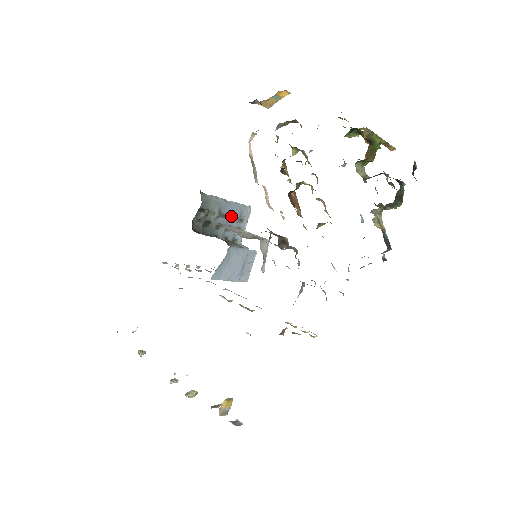
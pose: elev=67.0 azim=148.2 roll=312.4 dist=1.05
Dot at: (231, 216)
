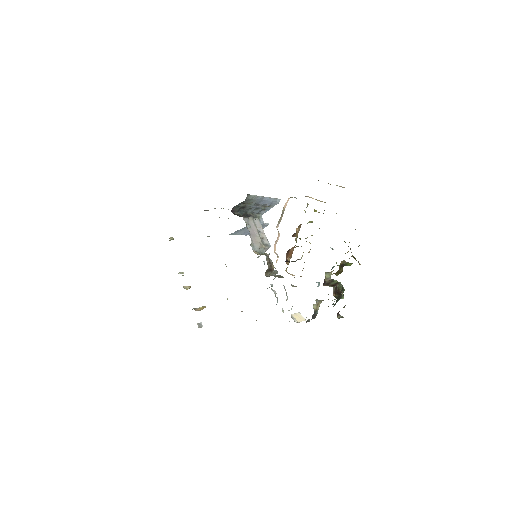
Dot at: (262, 204)
